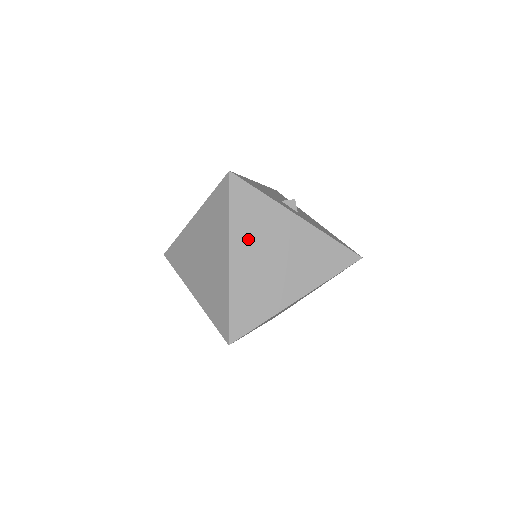
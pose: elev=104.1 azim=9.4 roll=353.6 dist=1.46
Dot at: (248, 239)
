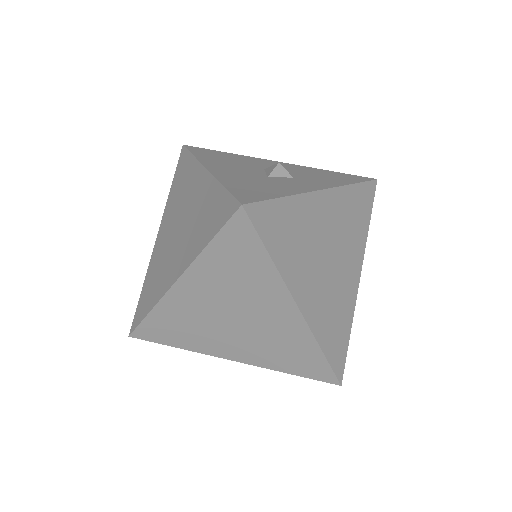
Dot at: (301, 268)
